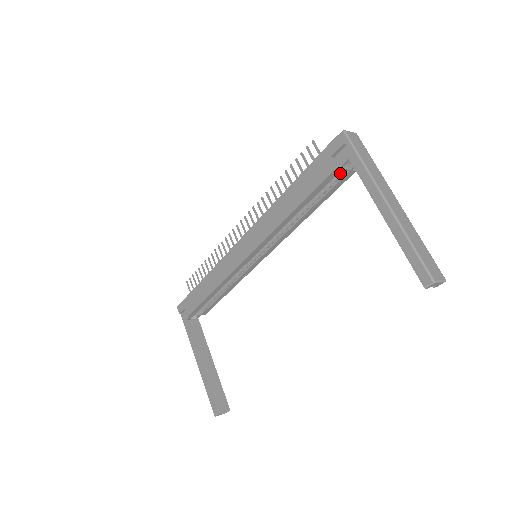
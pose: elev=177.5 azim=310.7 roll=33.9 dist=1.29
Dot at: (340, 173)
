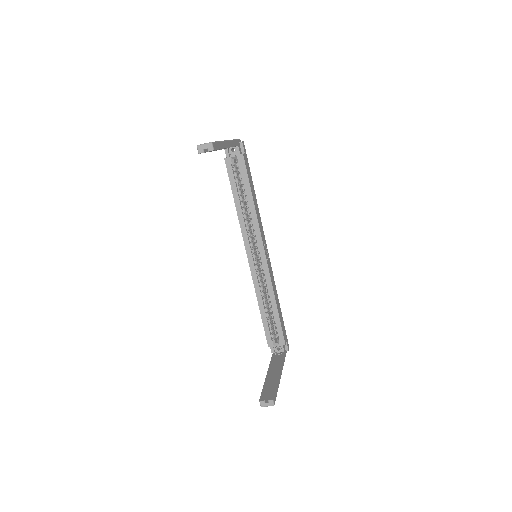
Dot at: occluded
